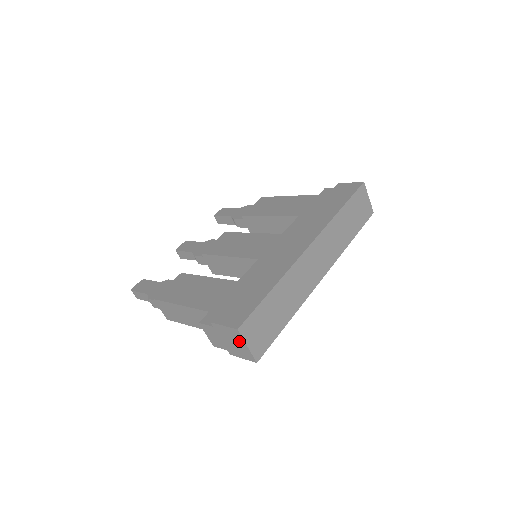
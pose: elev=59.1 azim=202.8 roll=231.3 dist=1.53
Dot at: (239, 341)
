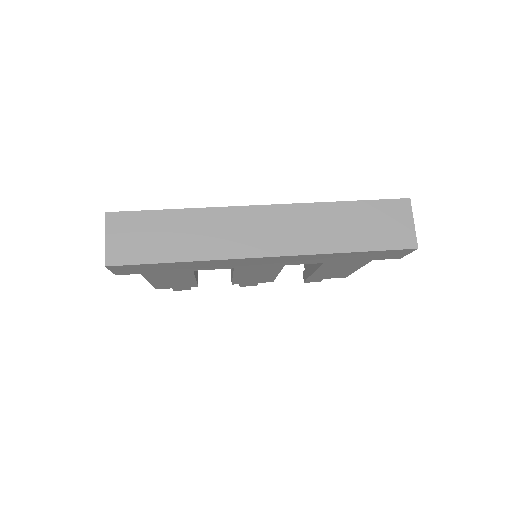
Dot at: occluded
